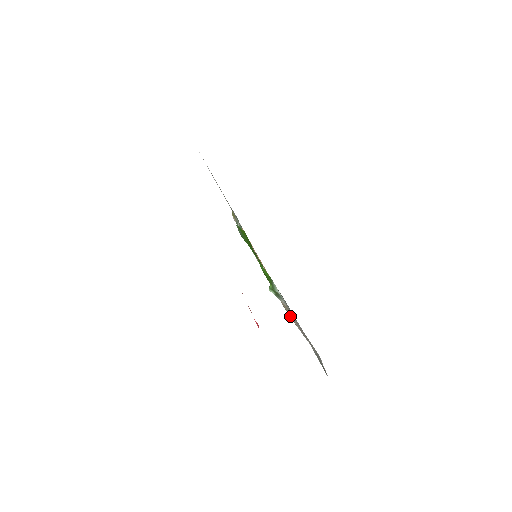
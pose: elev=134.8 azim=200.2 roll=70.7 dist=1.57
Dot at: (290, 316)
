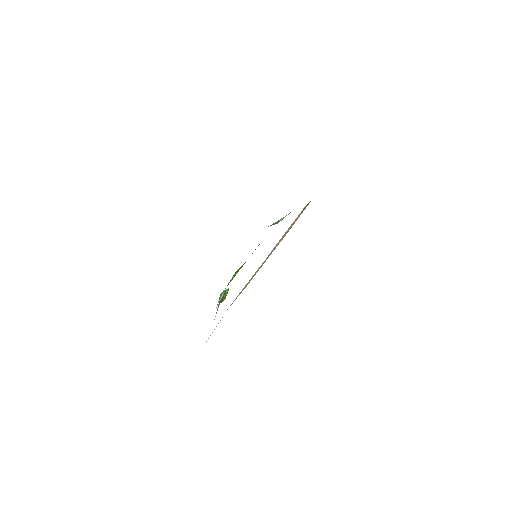
Dot at: occluded
